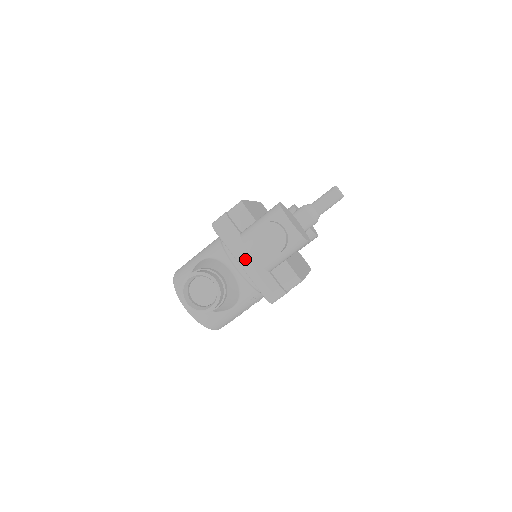
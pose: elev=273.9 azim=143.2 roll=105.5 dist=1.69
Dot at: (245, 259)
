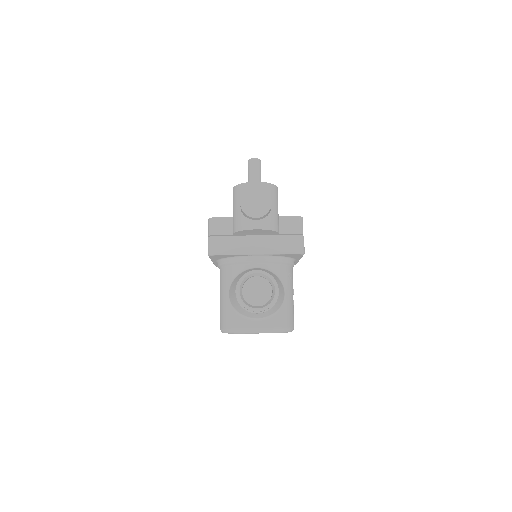
Dot at: (255, 247)
